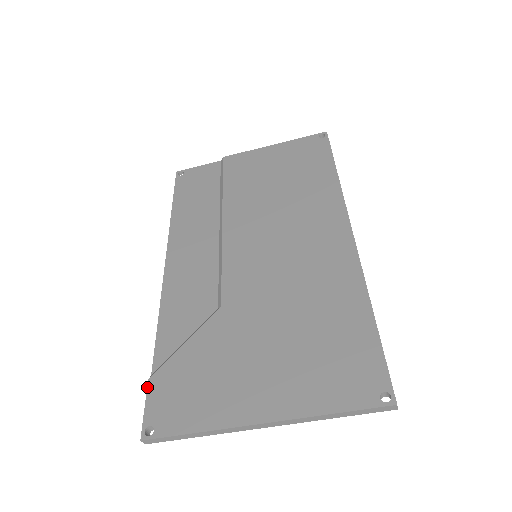
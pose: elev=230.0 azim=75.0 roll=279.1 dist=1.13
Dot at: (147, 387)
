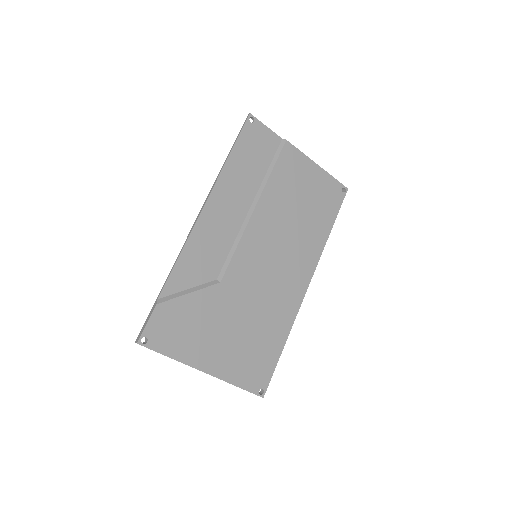
Dot at: (154, 309)
